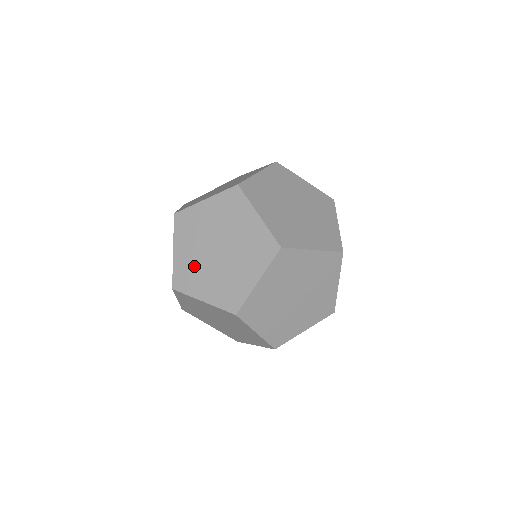
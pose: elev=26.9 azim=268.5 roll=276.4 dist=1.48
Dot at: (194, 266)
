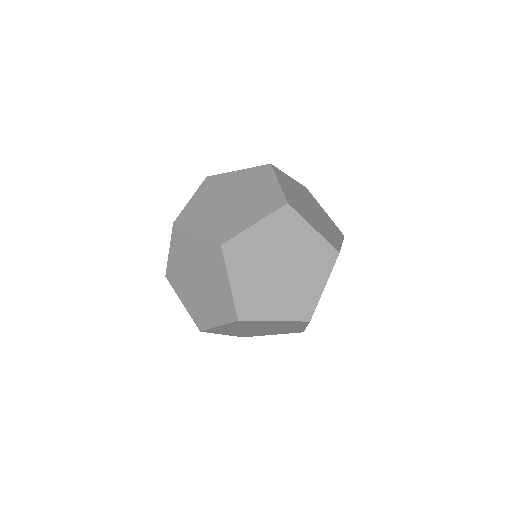
Dot at: occluded
